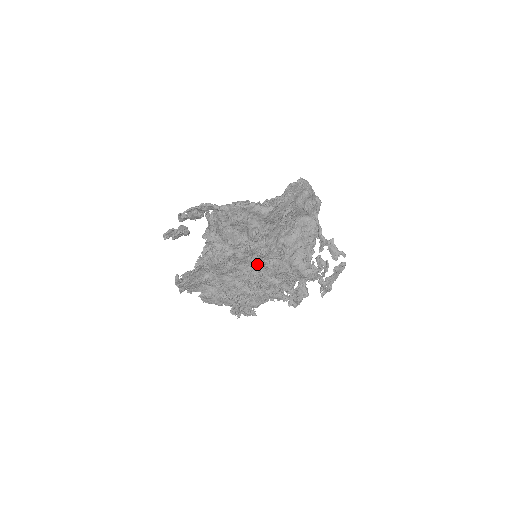
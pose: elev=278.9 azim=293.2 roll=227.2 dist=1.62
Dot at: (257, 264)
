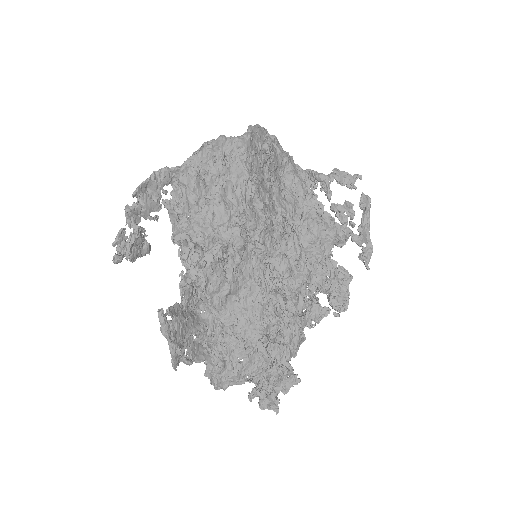
Dot at: (265, 257)
